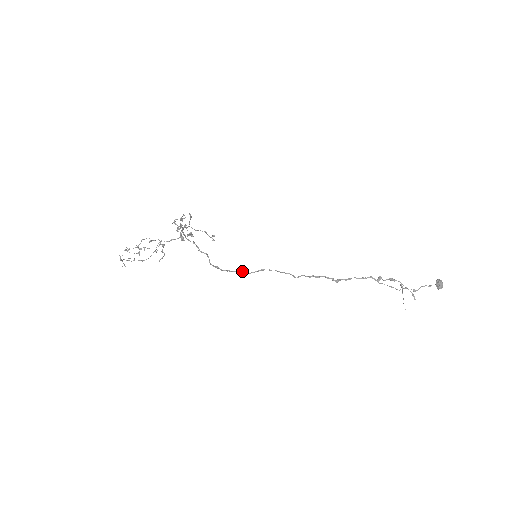
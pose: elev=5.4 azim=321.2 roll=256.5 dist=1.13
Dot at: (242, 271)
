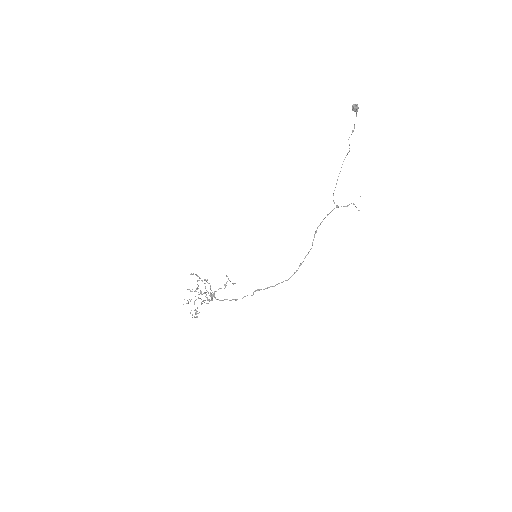
Dot at: occluded
